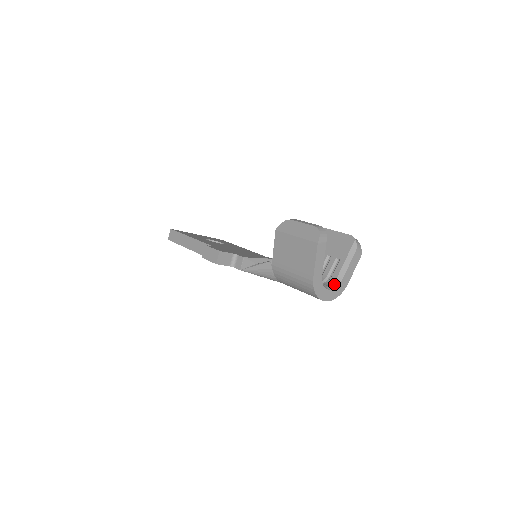
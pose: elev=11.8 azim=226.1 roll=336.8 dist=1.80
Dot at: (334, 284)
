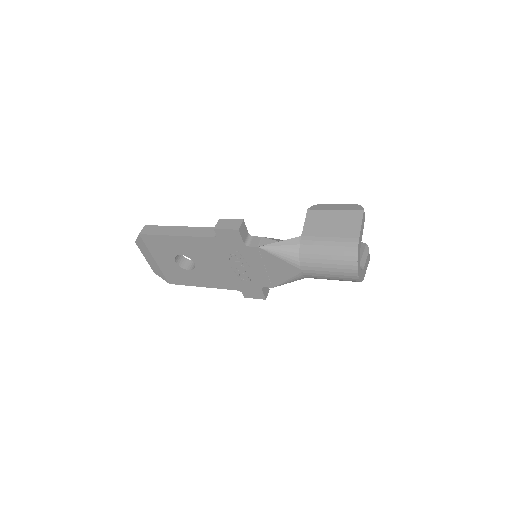
Dot at: occluded
